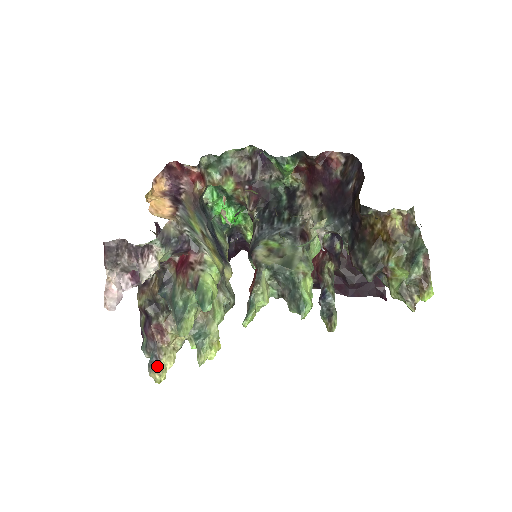
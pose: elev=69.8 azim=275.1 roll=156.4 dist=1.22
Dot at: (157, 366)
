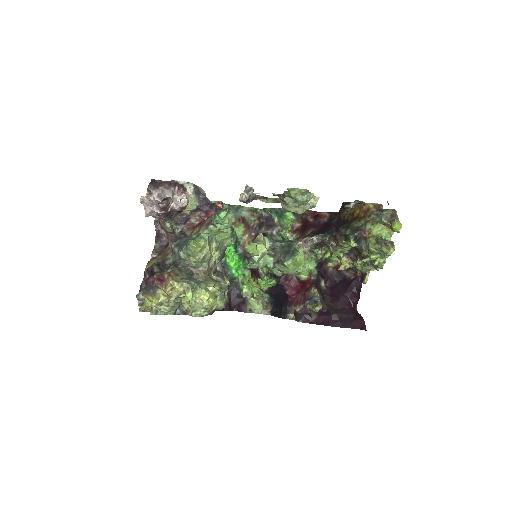
Dot at: (152, 292)
